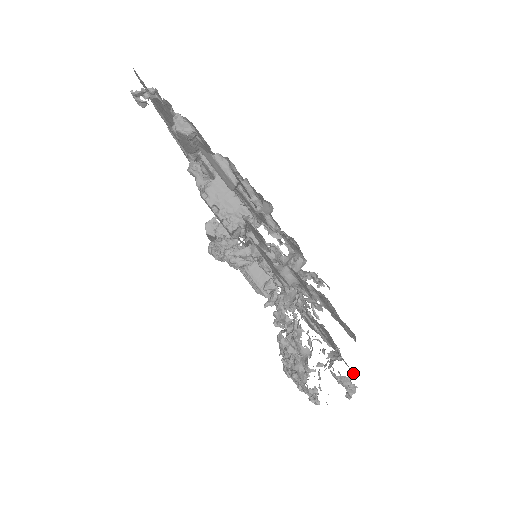
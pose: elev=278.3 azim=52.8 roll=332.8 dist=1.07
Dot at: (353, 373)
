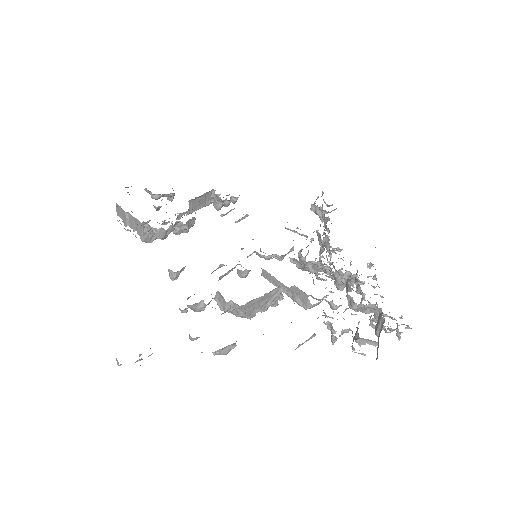
Dot at: occluded
